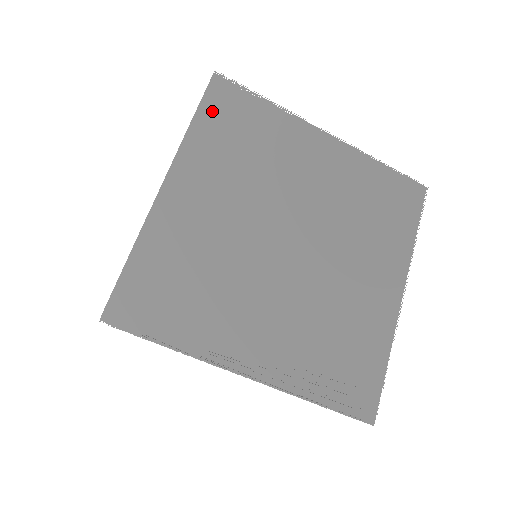
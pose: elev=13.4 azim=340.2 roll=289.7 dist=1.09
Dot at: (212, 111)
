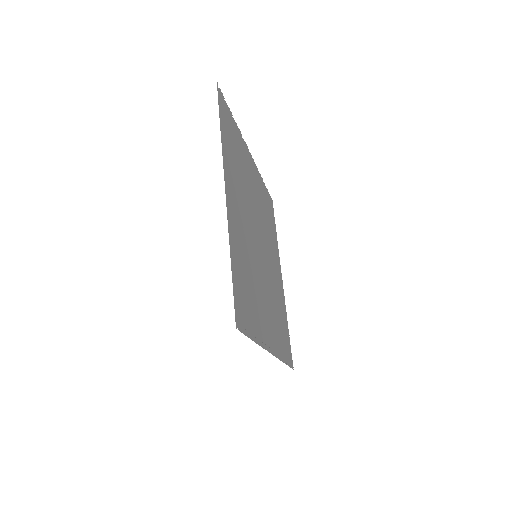
Dot at: (224, 123)
